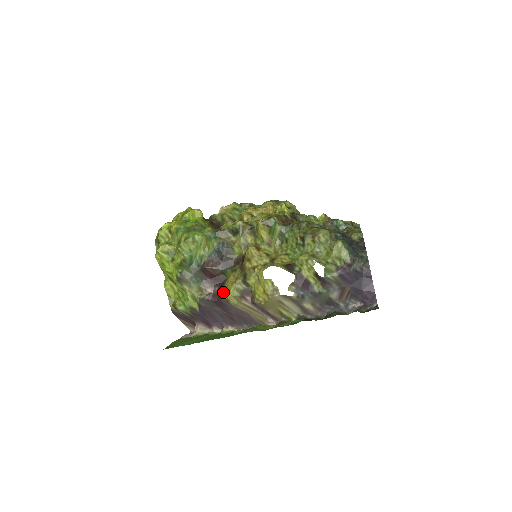
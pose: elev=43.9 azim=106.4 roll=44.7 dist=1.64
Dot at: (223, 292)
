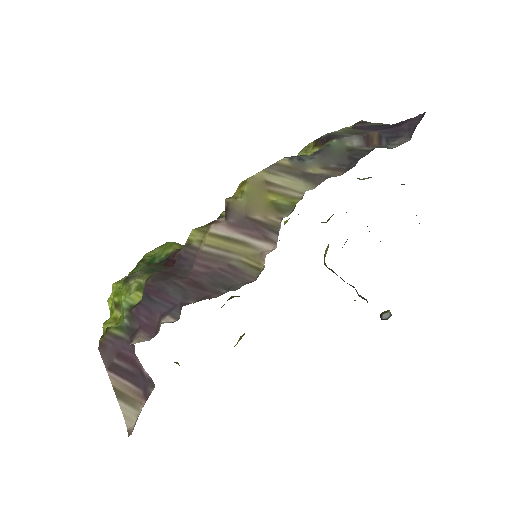
Dot at: occluded
